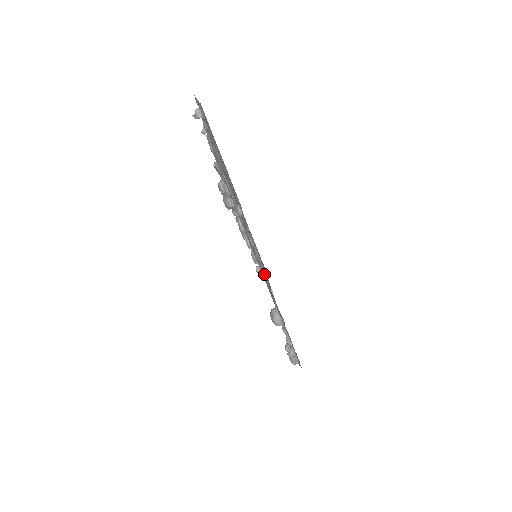
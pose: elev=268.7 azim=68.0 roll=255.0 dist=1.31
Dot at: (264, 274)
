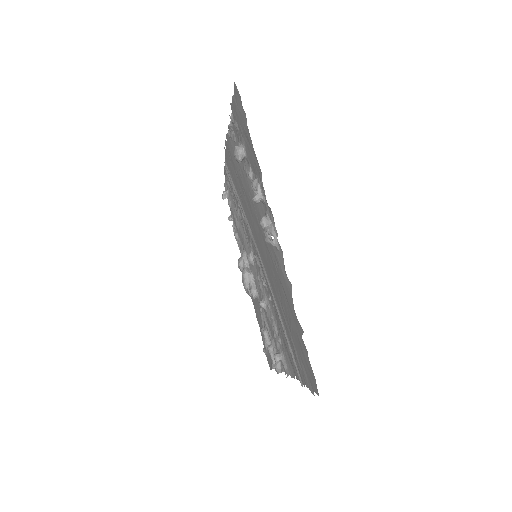
Dot at: (283, 356)
